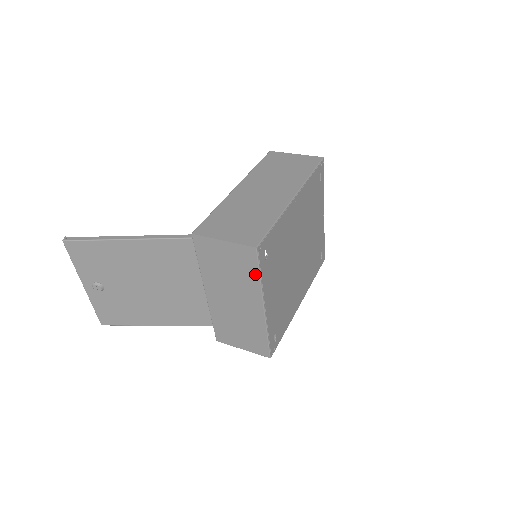
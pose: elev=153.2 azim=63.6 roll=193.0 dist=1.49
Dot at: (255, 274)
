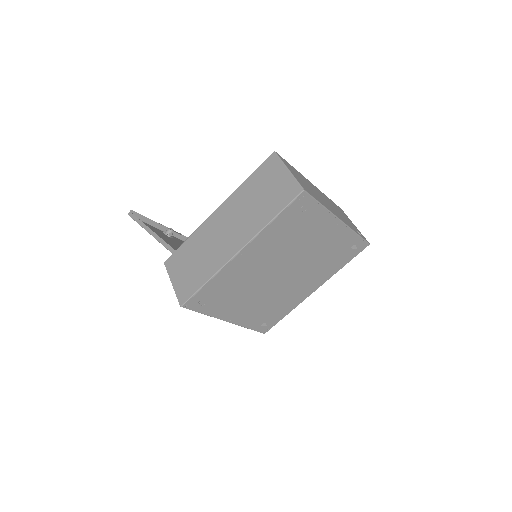
Dot at: occluded
